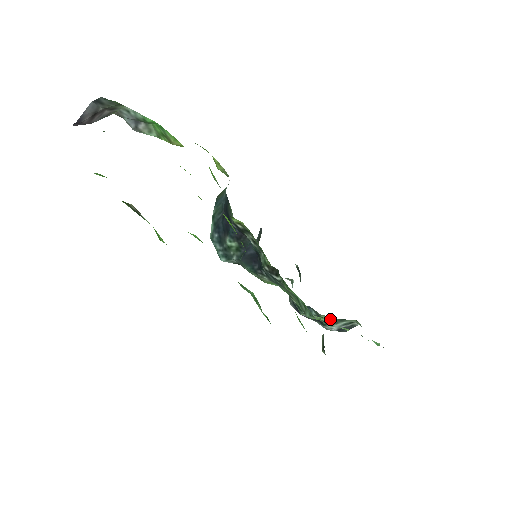
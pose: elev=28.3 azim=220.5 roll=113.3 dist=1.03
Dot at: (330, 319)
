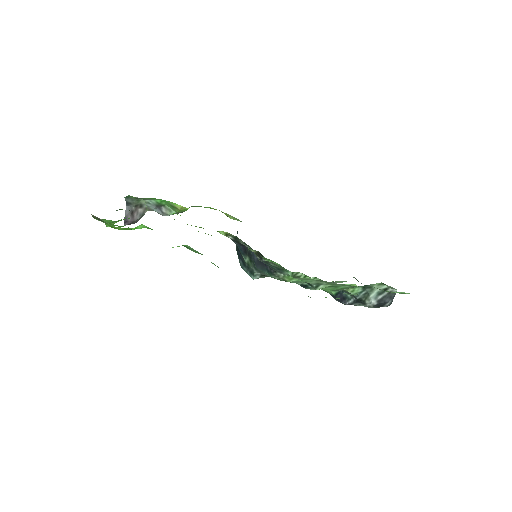
Dot at: (358, 292)
